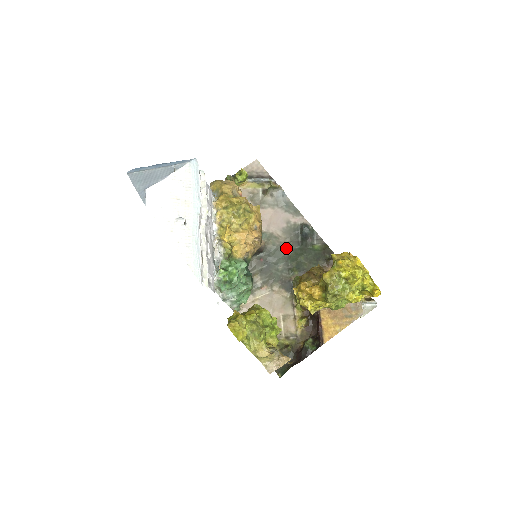
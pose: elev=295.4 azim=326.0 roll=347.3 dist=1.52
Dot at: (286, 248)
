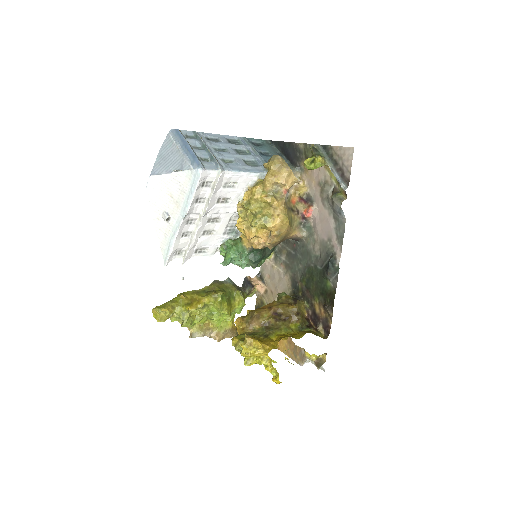
Dot at: (313, 258)
